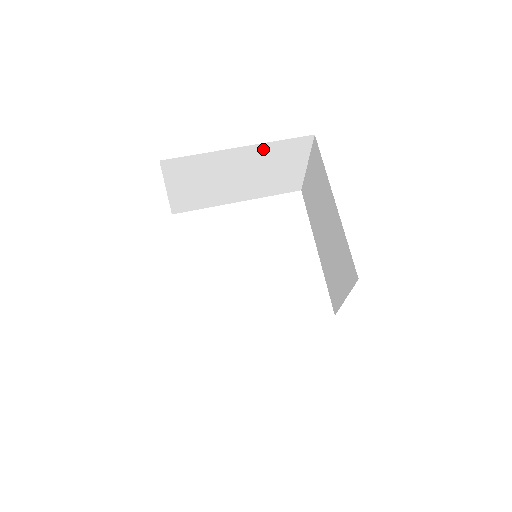
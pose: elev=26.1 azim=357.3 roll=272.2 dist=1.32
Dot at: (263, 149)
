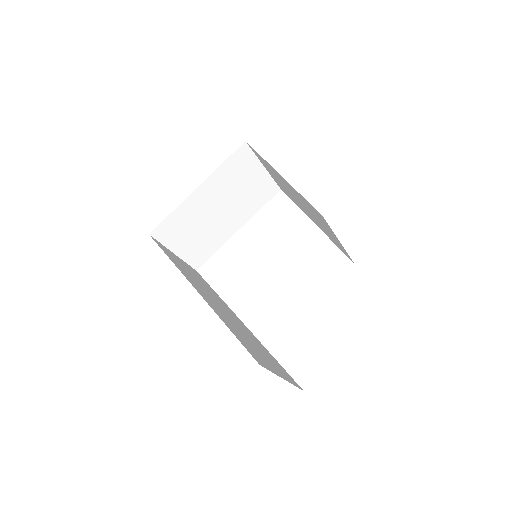
Dot at: (217, 178)
